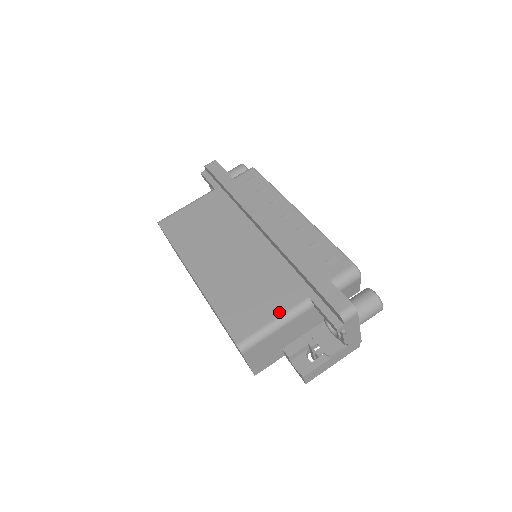
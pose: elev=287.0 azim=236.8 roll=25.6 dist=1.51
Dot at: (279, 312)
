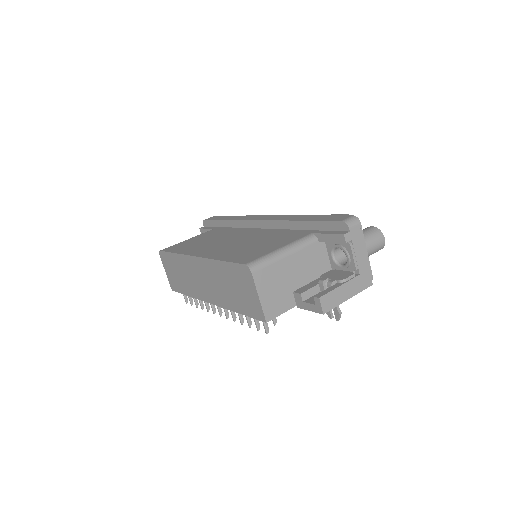
Dot at: (285, 244)
